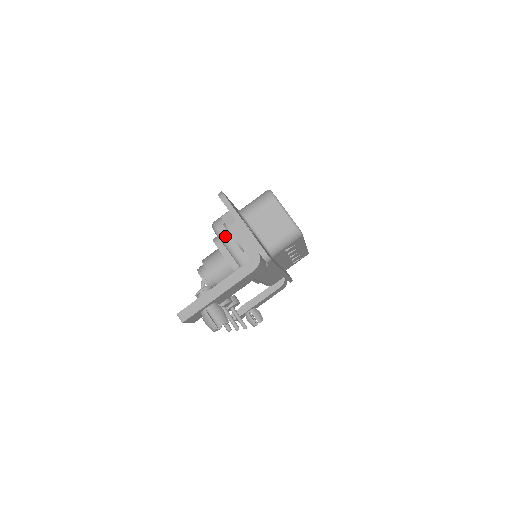
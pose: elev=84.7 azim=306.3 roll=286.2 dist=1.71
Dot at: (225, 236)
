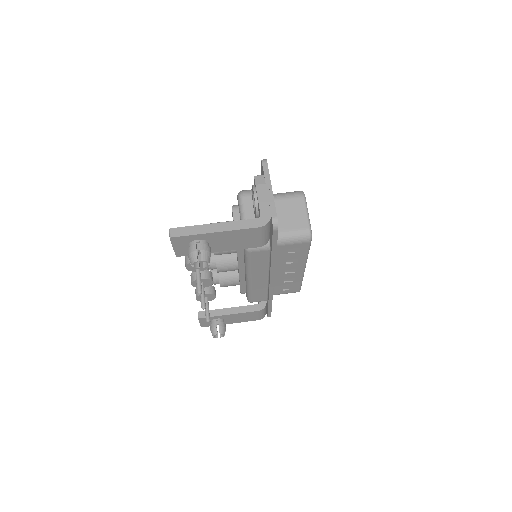
Dot at: (245, 204)
